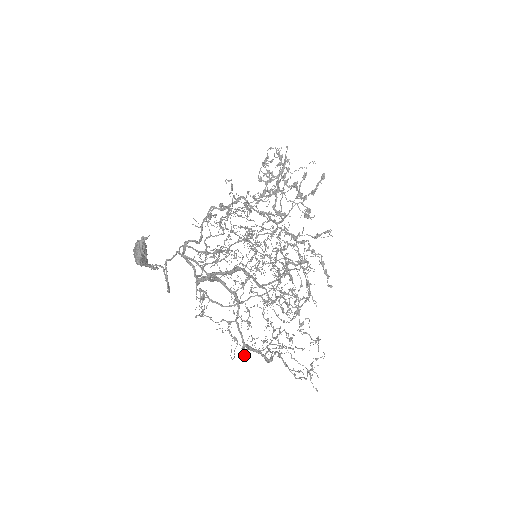
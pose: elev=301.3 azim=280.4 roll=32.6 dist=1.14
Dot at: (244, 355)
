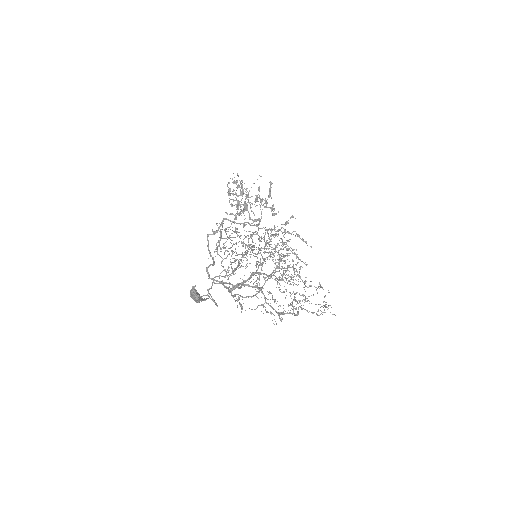
Dot at: (281, 319)
